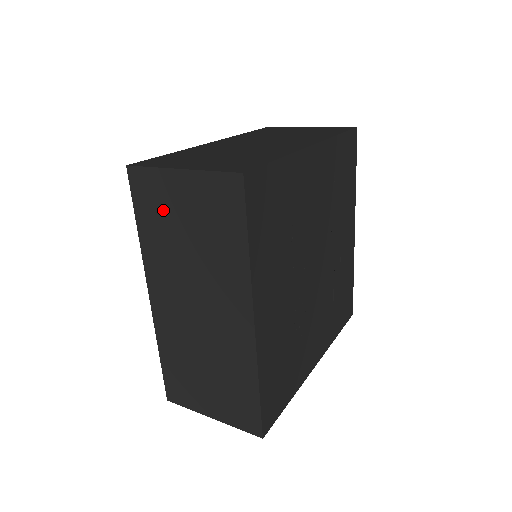
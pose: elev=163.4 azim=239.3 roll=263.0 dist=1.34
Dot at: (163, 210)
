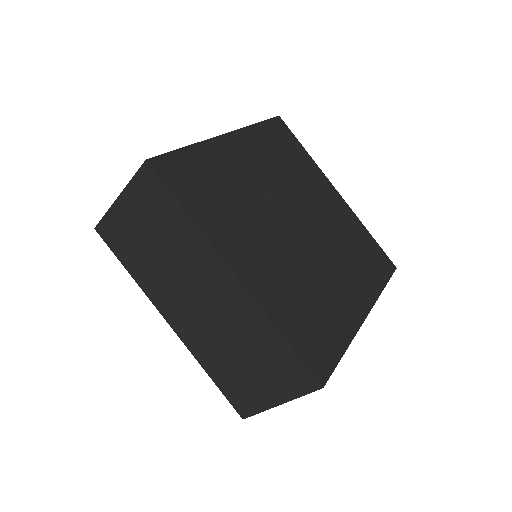
Dot at: occluded
